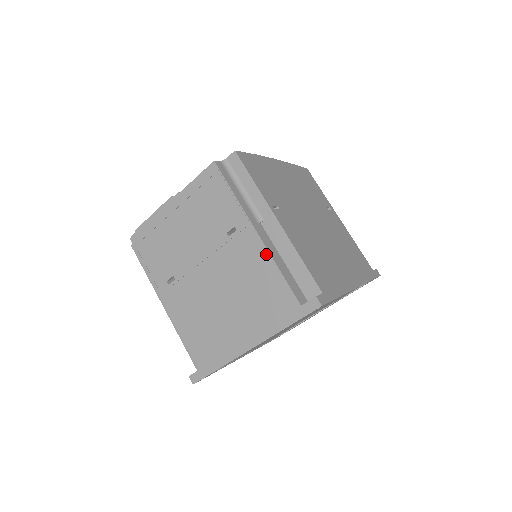
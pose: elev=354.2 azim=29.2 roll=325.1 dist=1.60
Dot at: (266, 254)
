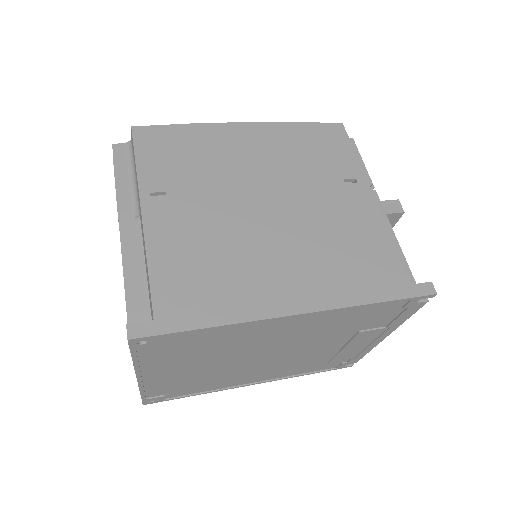
Dot at: (122, 259)
